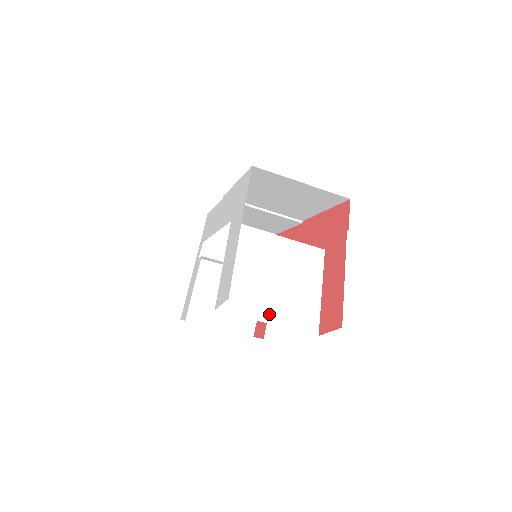
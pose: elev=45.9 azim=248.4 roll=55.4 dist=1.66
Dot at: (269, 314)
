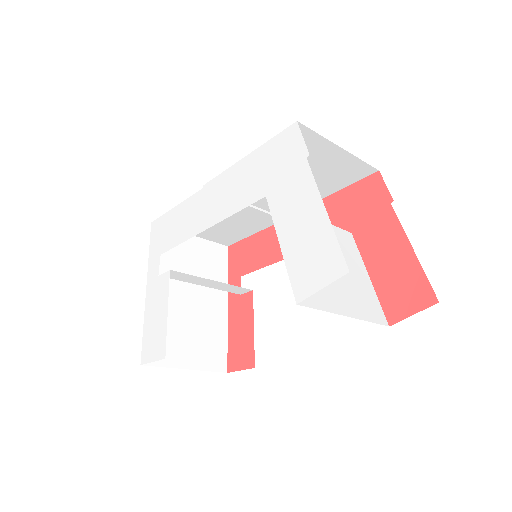
Dot at: (343, 305)
